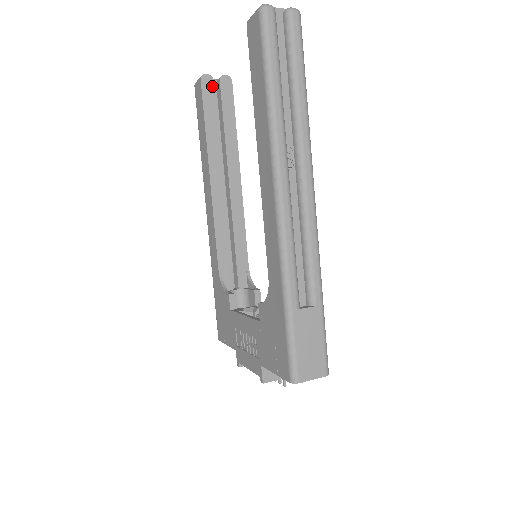
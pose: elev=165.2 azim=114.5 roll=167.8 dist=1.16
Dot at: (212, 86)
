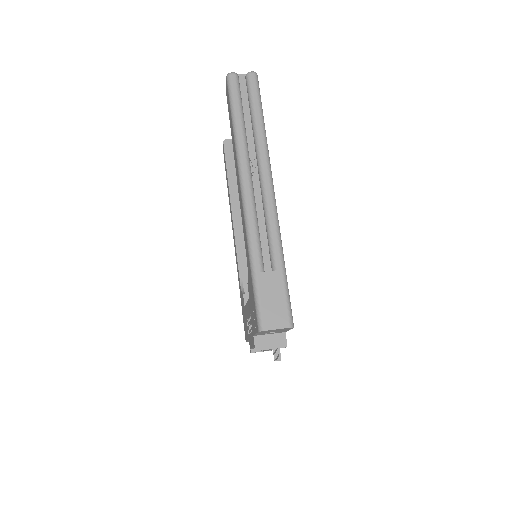
Dot at: (232, 146)
